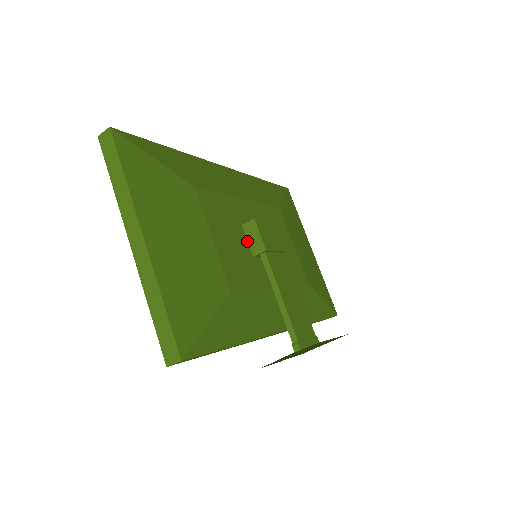
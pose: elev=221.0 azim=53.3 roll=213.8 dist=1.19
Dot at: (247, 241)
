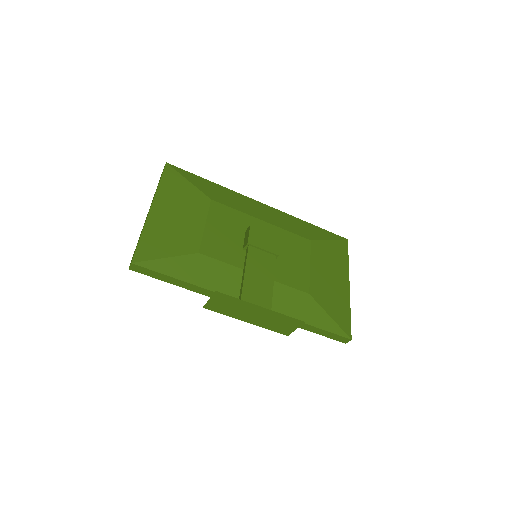
Dot at: (244, 240)
